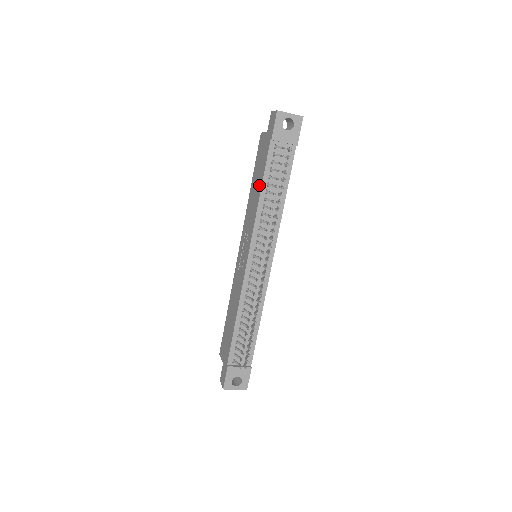
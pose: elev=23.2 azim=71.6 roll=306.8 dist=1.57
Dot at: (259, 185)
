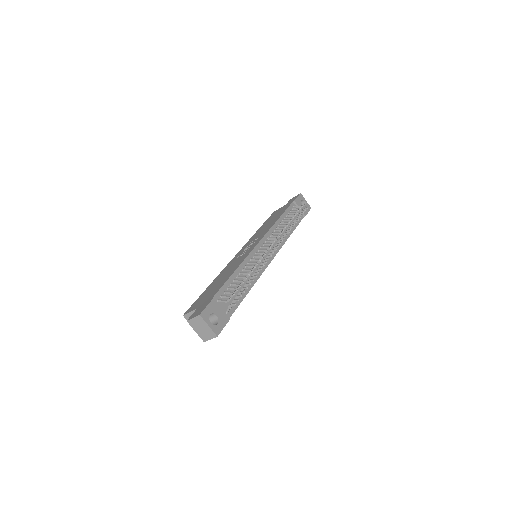
Dot at: (277, 217)
